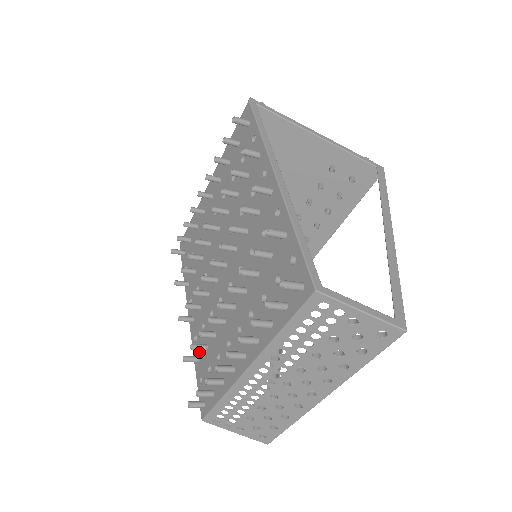
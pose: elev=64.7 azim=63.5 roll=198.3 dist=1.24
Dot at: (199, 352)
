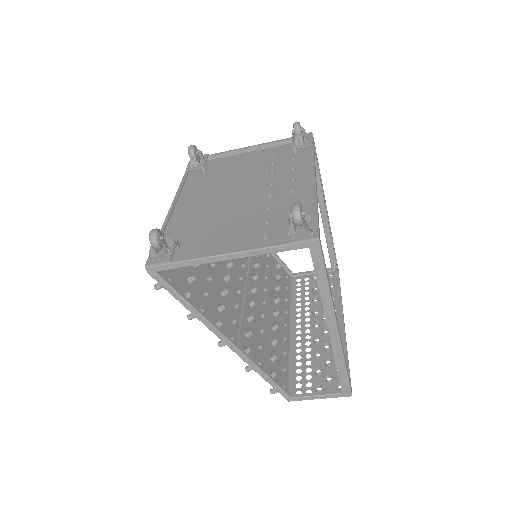
Dot at: (265, 256)
